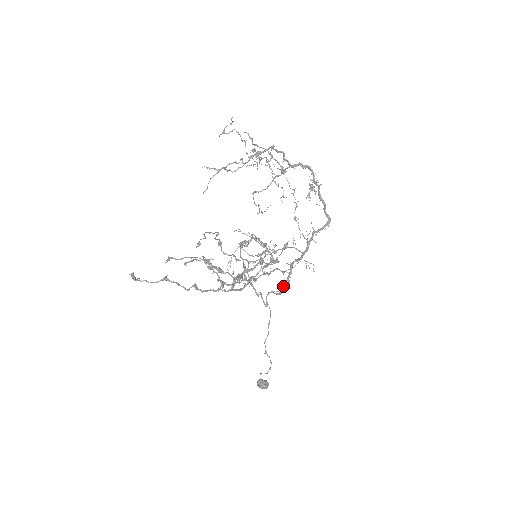
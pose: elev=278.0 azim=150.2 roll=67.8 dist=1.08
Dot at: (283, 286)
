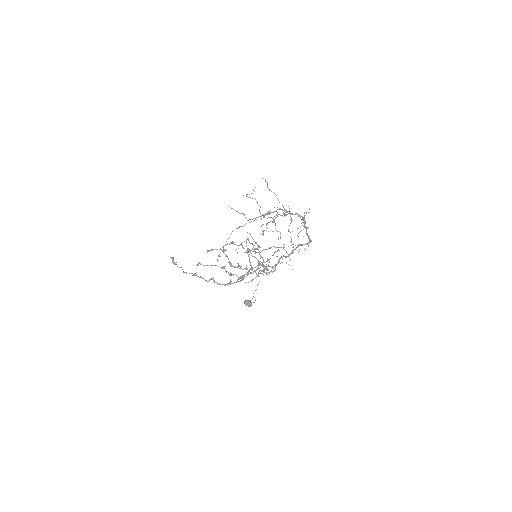
Dot at: (271, 270)
